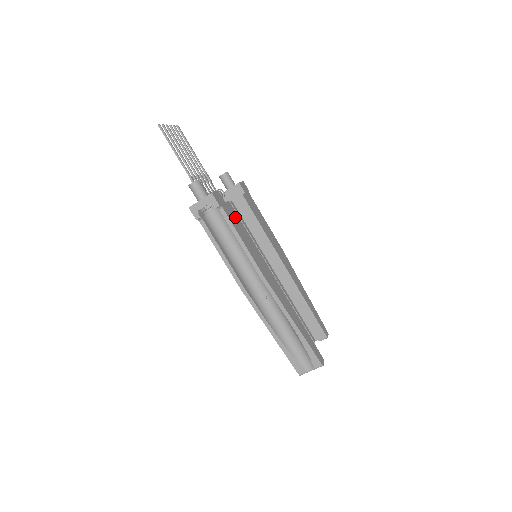
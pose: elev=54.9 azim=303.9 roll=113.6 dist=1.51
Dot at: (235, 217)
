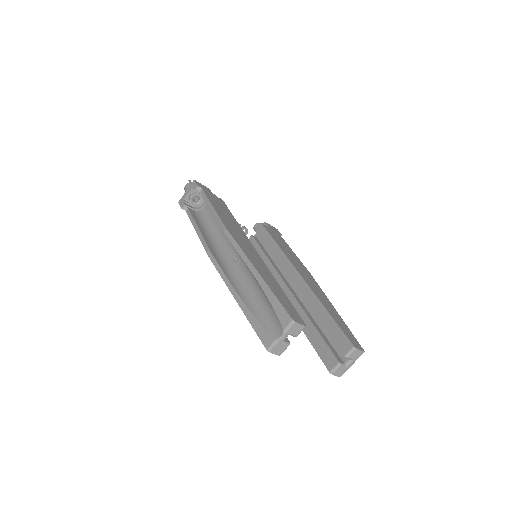
Dot at: (220, 204)
